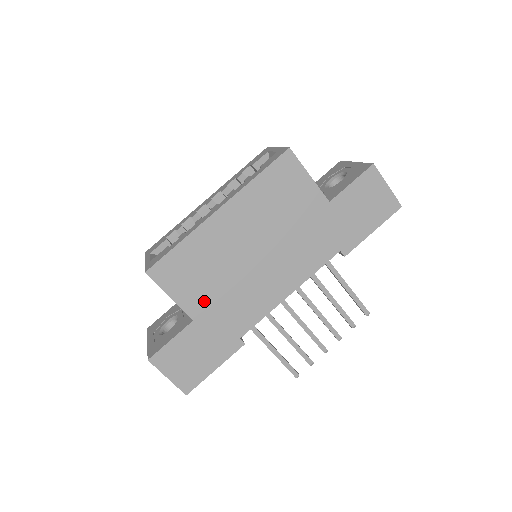
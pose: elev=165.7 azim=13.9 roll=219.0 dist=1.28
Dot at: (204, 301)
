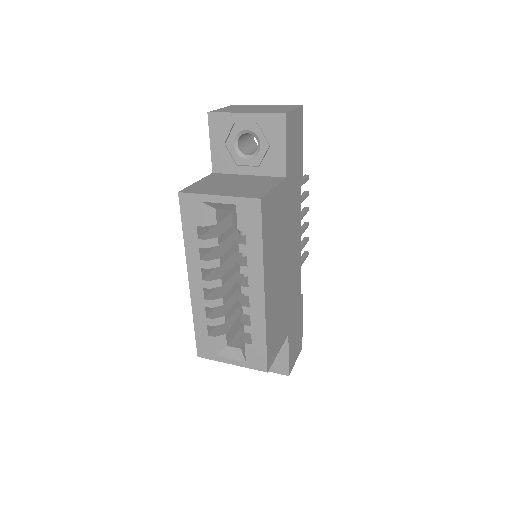
Dot at: (286, 322)
